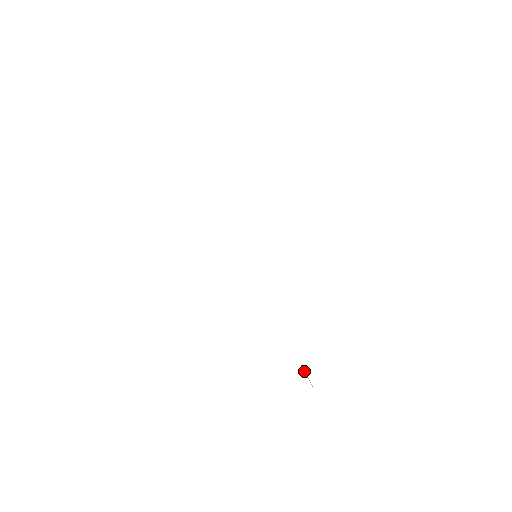
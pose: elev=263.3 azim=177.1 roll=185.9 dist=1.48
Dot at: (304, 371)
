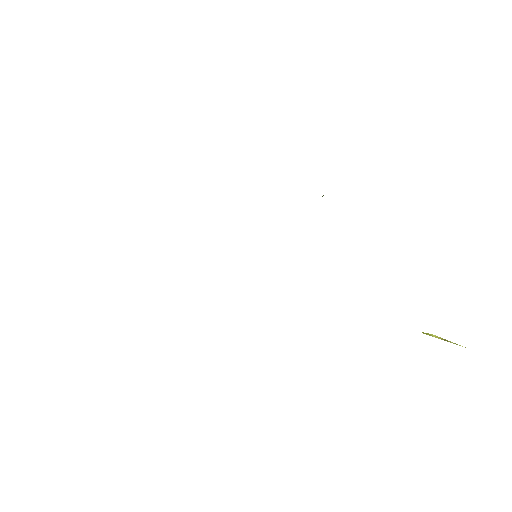
Dot at: (435, 337)
